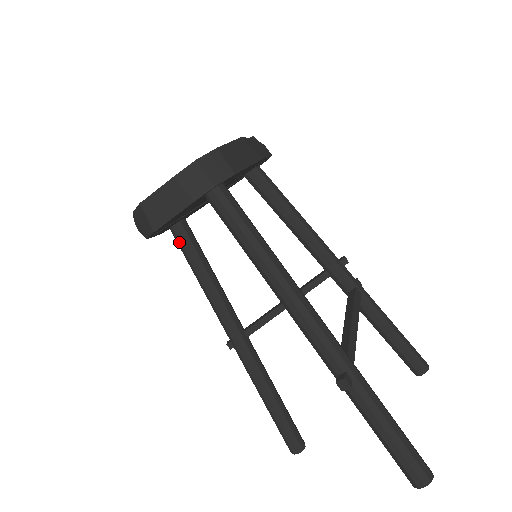
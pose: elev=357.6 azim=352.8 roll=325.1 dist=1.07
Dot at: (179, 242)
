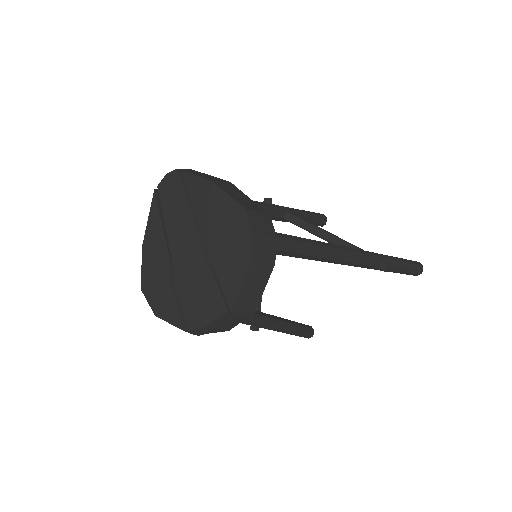
Dot at: occluded
